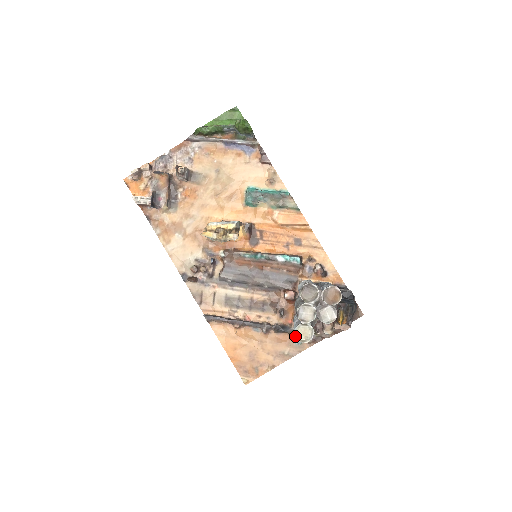
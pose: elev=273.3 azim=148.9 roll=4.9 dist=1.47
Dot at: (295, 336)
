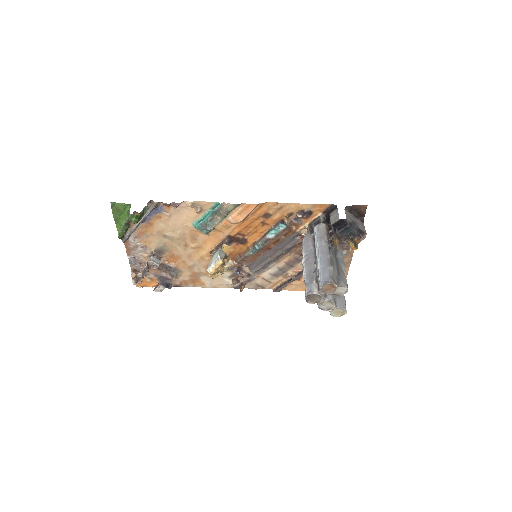
Dot at: occluded
